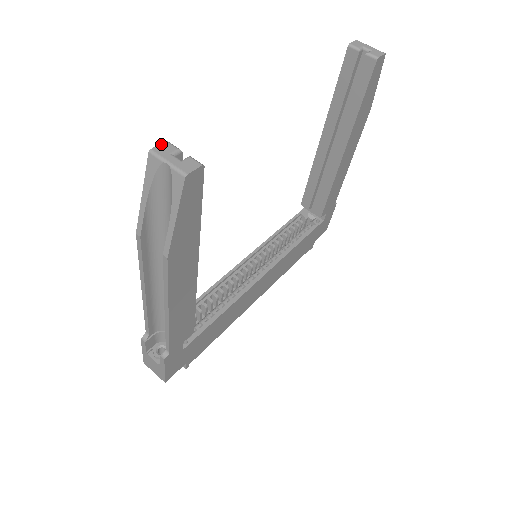
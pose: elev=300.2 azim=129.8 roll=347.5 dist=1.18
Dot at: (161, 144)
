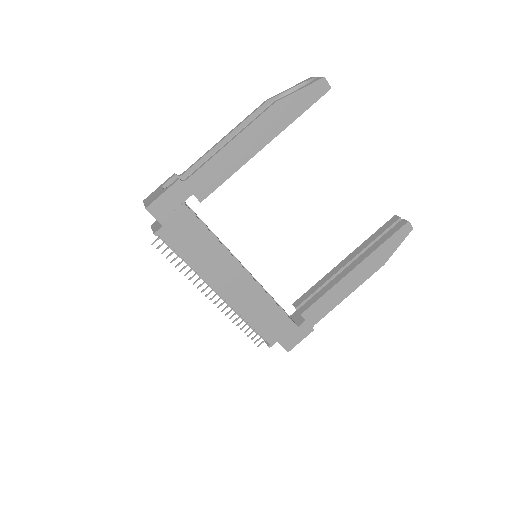
Dot at: occluded
